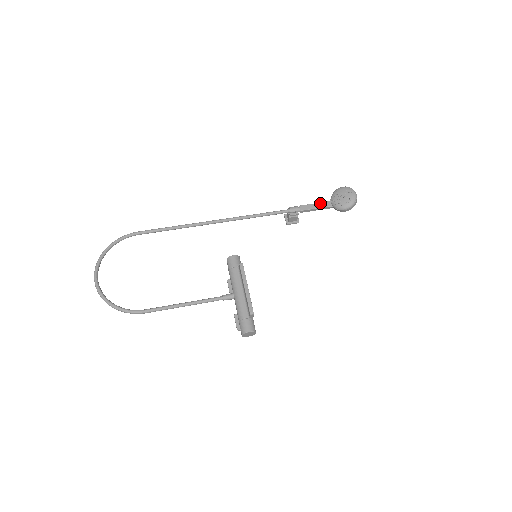
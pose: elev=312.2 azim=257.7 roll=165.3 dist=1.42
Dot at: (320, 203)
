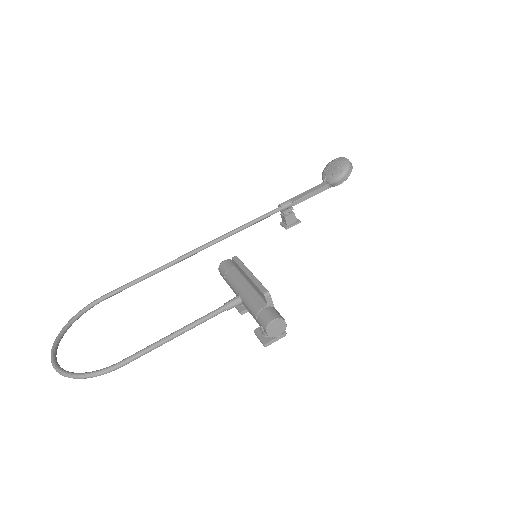
Dot at: (312, 188)
